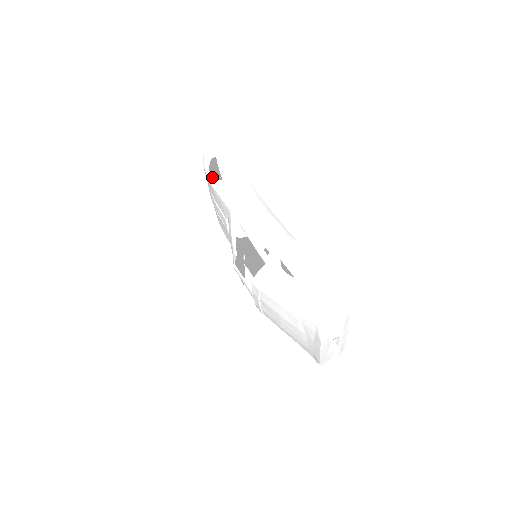
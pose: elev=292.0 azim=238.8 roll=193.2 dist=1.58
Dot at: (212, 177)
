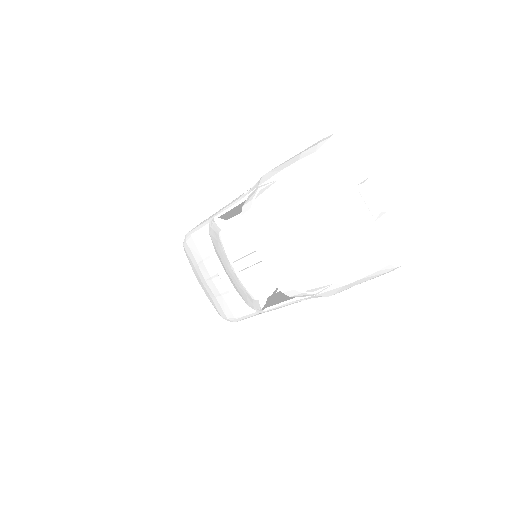
Dot at: (189, 232)
